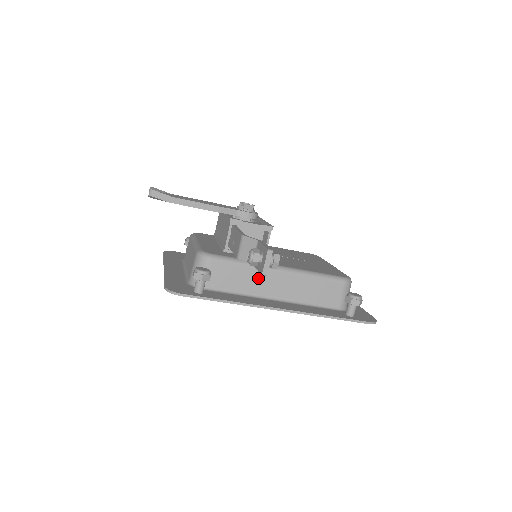
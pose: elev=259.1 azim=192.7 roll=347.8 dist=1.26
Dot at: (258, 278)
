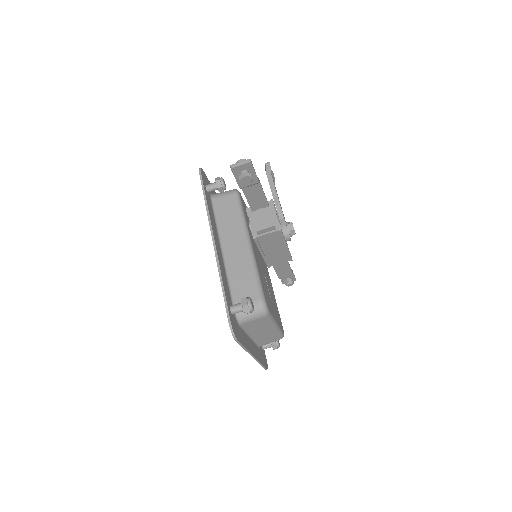
Dot at: (234, 230)
